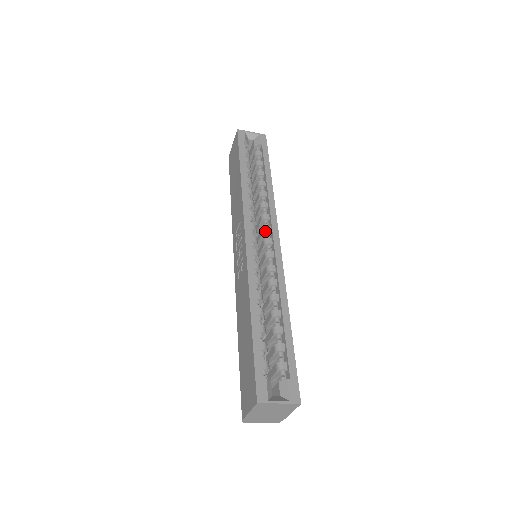
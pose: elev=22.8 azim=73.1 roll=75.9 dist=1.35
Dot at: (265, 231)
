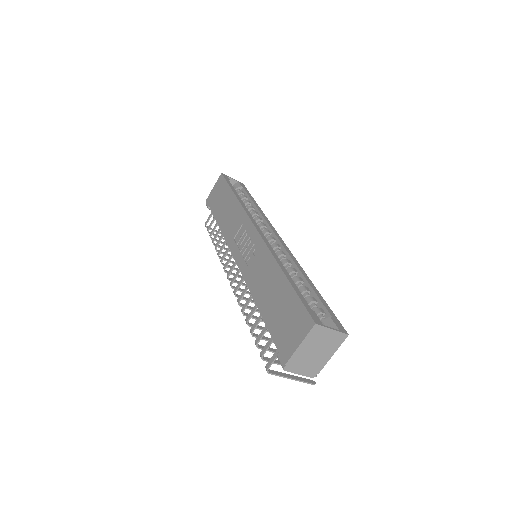
Dot at: (267, 233)
